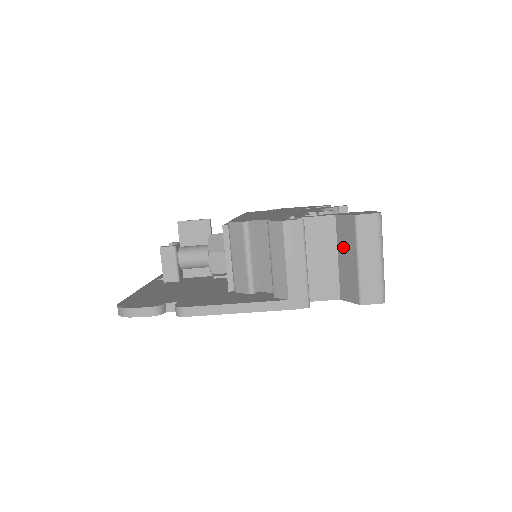
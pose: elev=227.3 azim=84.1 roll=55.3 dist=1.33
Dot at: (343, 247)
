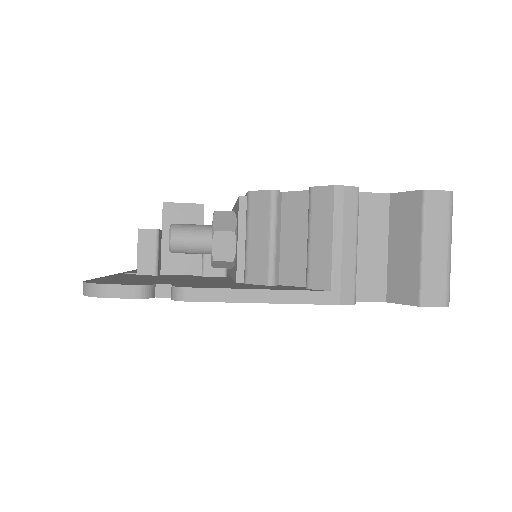
Dot at: (399, 233)
